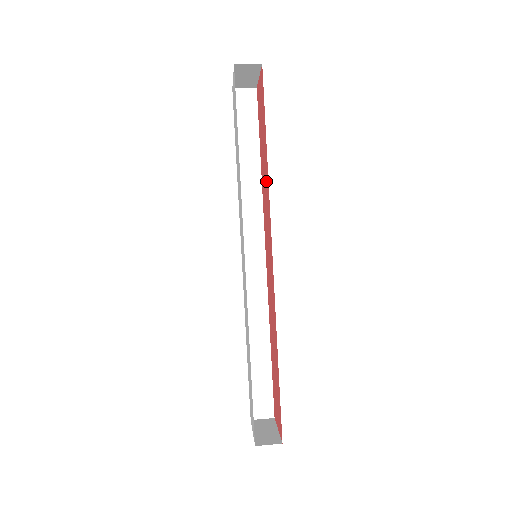
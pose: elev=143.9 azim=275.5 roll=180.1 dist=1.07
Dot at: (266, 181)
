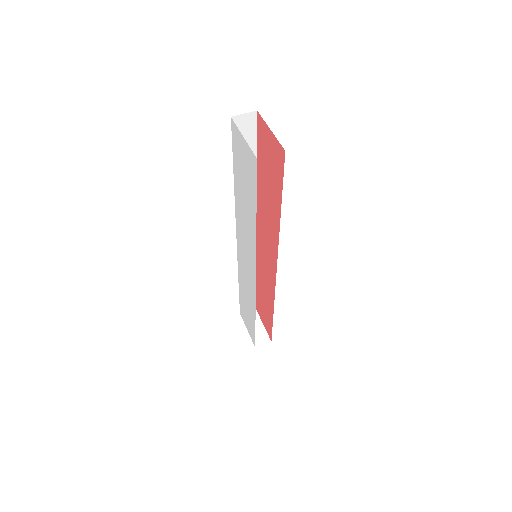
Dot at: (272, 221)
